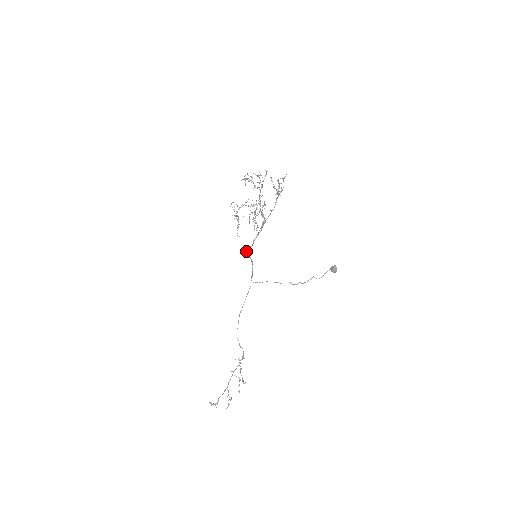
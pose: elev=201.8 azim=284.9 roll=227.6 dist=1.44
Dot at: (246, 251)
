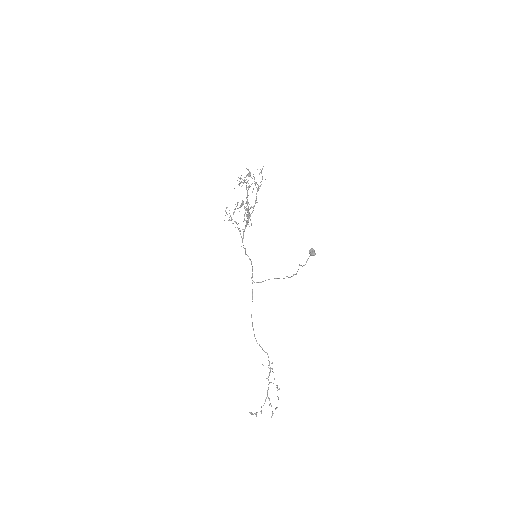
Dot at: occluded
